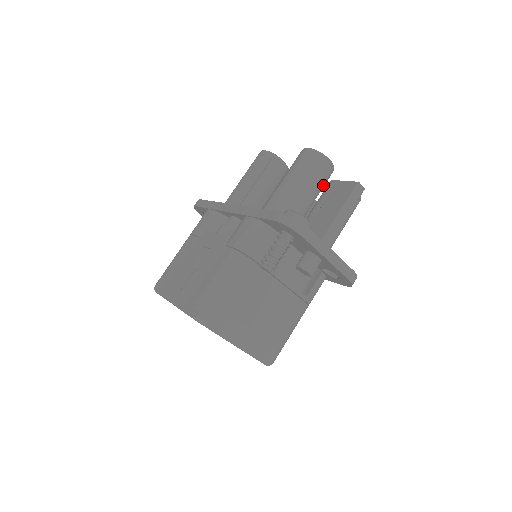
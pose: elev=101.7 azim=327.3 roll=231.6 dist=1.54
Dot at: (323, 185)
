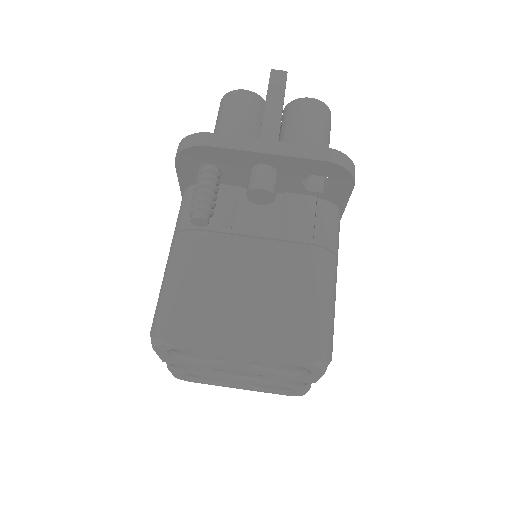
Dot at: (256, 117)
